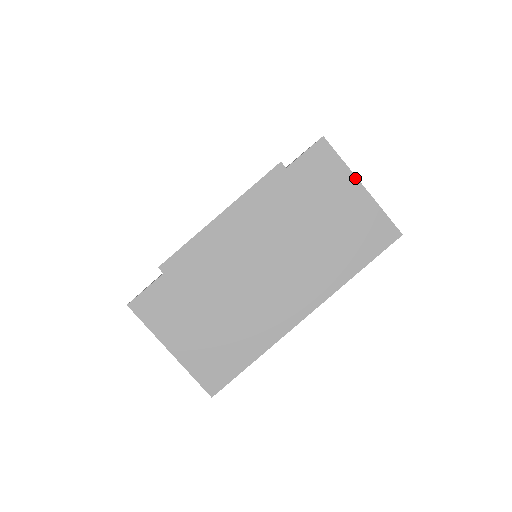
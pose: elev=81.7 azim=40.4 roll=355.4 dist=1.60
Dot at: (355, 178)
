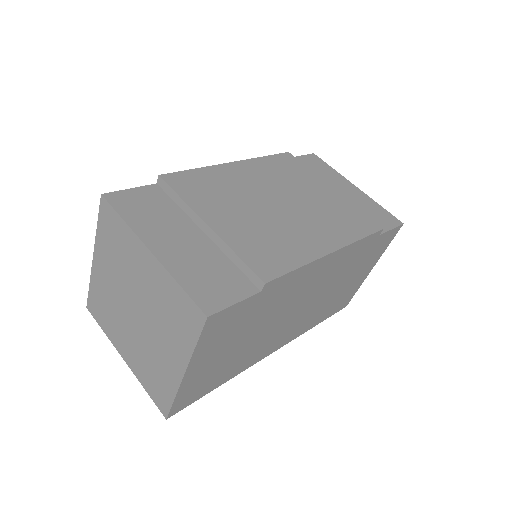
Dot at: (377, 261)
